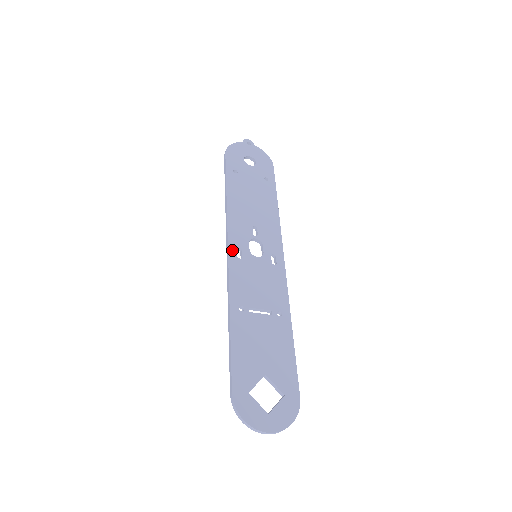
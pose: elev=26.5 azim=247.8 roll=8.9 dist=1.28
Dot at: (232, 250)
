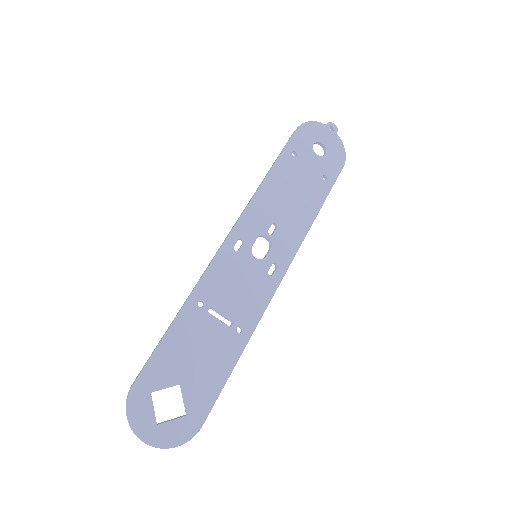
Dot at: (233, 238)
